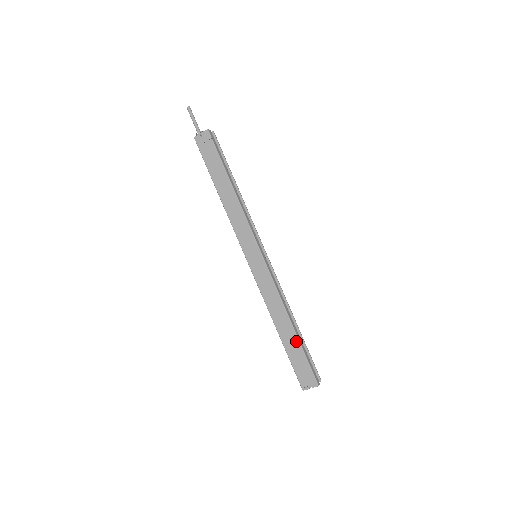
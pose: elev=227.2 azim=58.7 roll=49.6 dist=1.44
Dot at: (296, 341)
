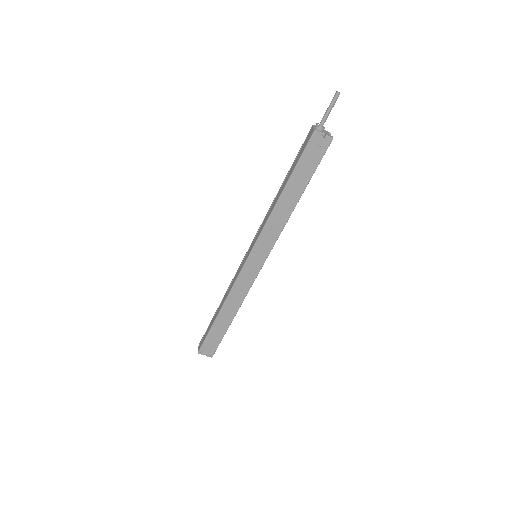
Dot at: (226, 328)
